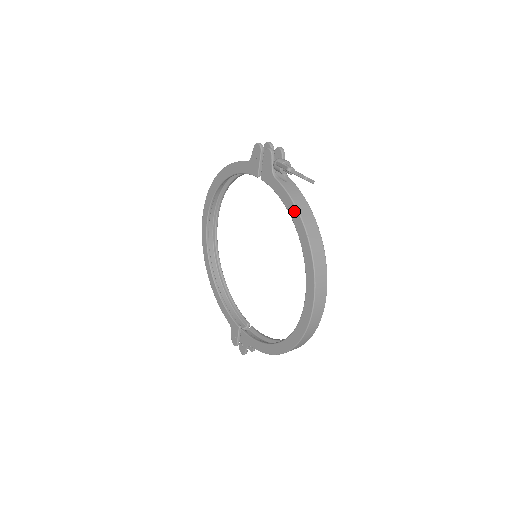
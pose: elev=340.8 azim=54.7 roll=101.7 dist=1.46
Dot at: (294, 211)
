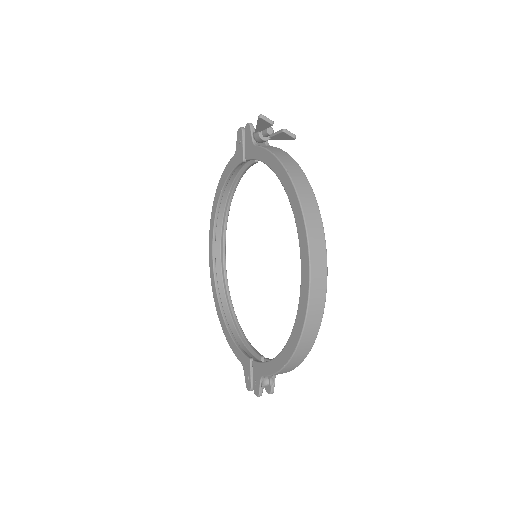
Dot at: (274, 162)
